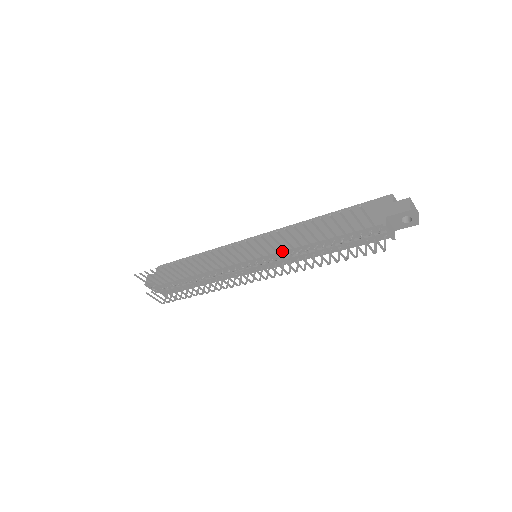
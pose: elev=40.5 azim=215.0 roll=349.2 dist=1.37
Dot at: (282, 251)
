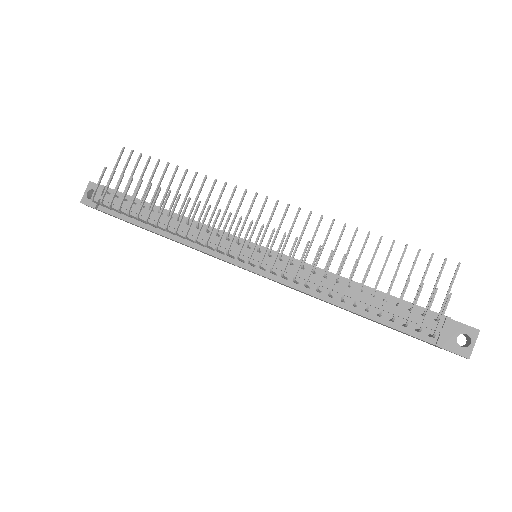
Dot at: (305, 262)
